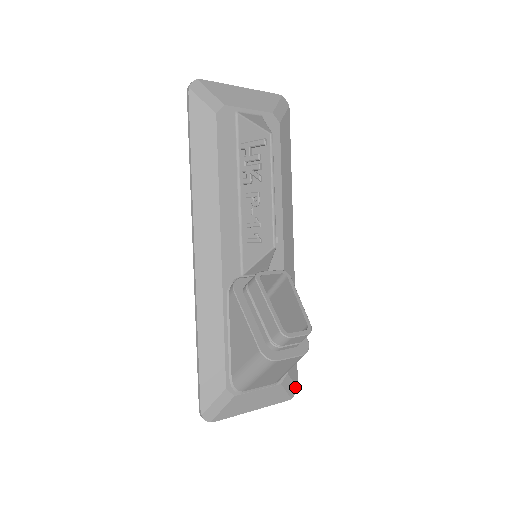
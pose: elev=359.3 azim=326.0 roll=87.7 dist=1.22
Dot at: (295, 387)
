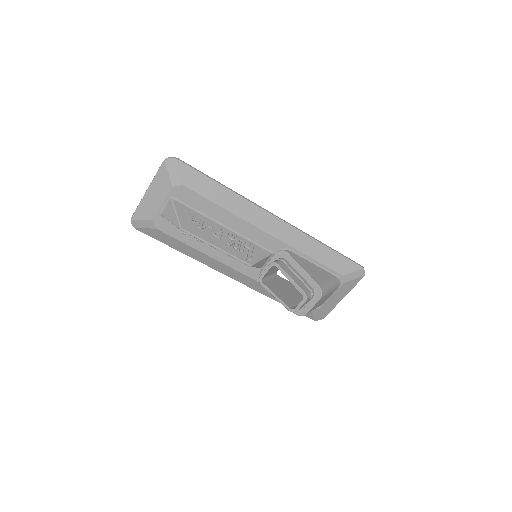
Dot at: (360, 270)
